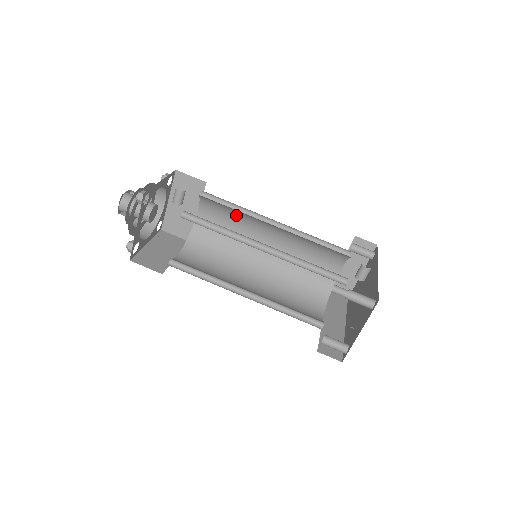
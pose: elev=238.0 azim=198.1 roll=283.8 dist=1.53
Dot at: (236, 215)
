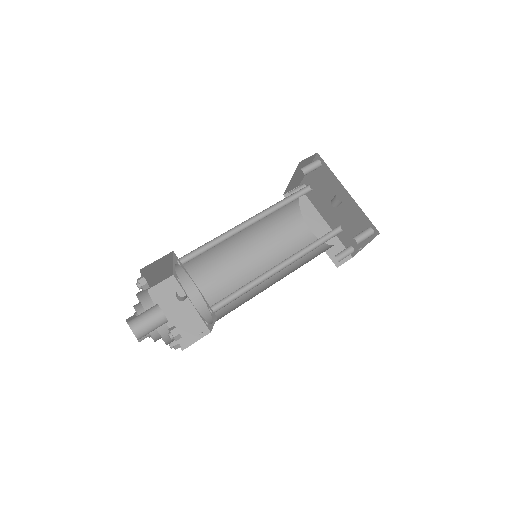
Dot at: (213, 244)
